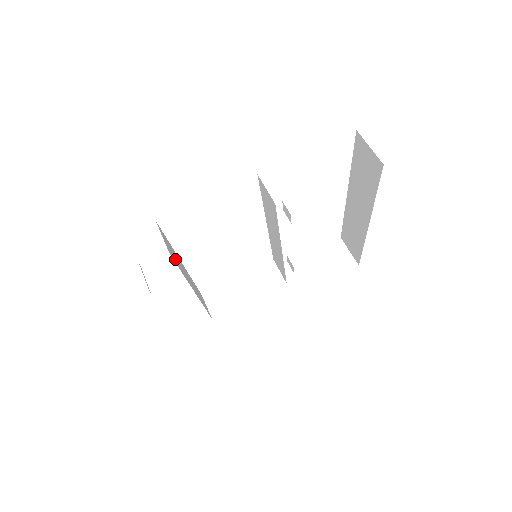
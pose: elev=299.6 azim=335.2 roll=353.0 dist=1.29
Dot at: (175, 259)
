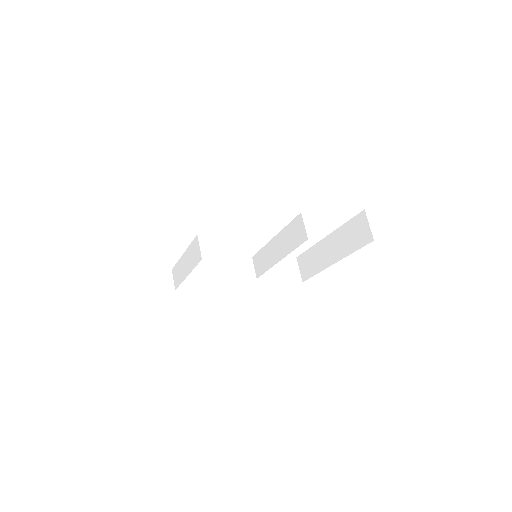
Dot at: occluded
